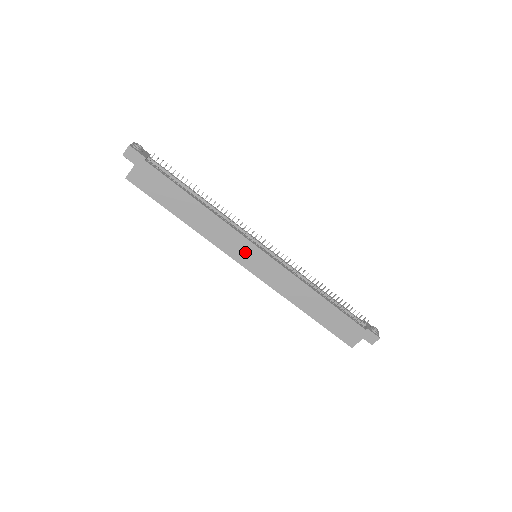
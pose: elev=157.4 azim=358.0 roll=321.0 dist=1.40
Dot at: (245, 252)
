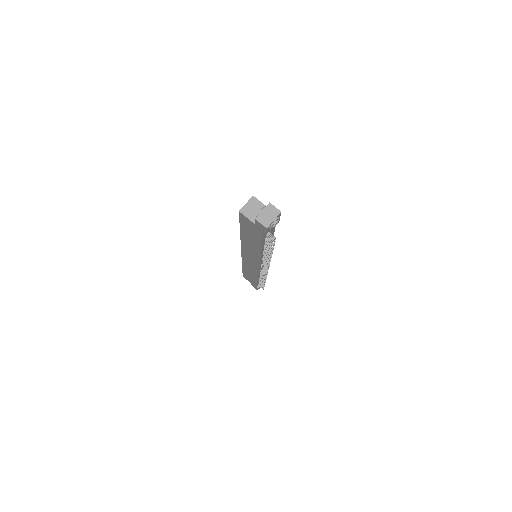
Dot at: (251, 258)
